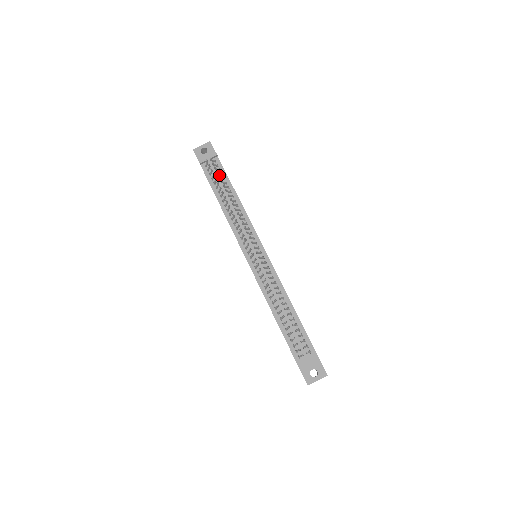
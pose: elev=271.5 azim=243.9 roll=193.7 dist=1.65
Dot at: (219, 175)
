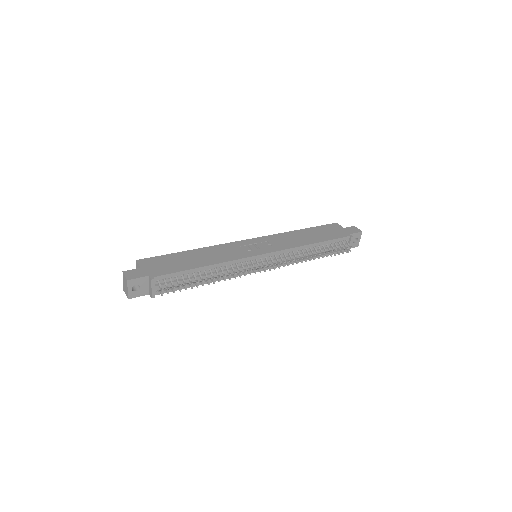
Dot at: occluded
